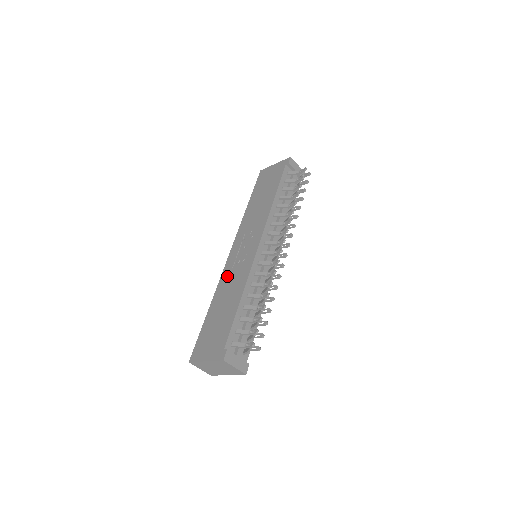
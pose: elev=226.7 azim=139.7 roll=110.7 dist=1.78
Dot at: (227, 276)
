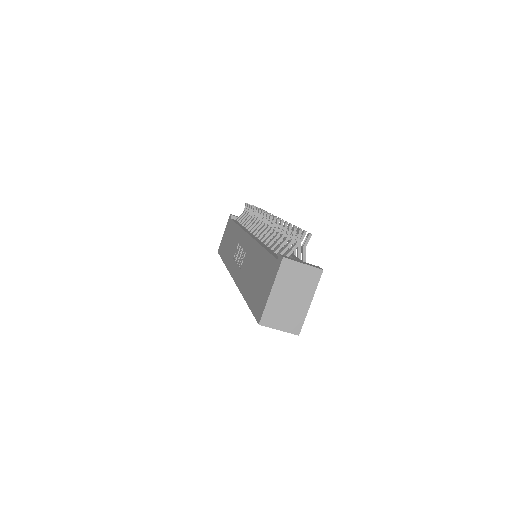
Dot at: (241, 275)
